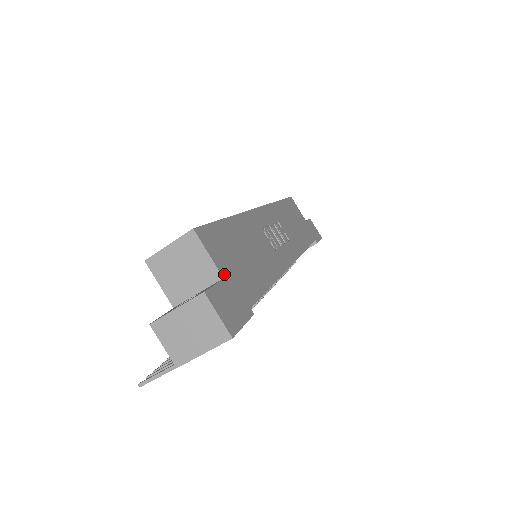
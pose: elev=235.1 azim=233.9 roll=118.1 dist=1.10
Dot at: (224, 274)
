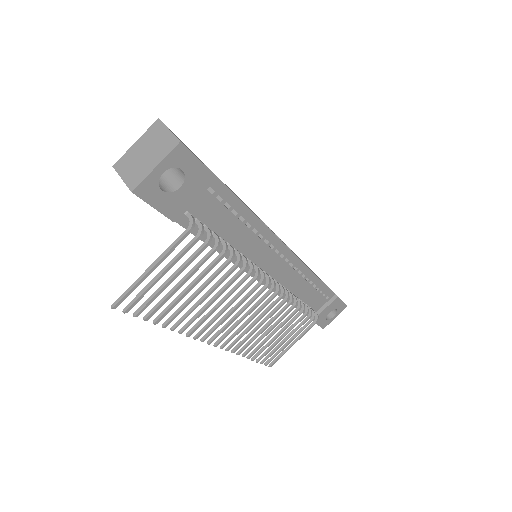
Dot at: occluded
